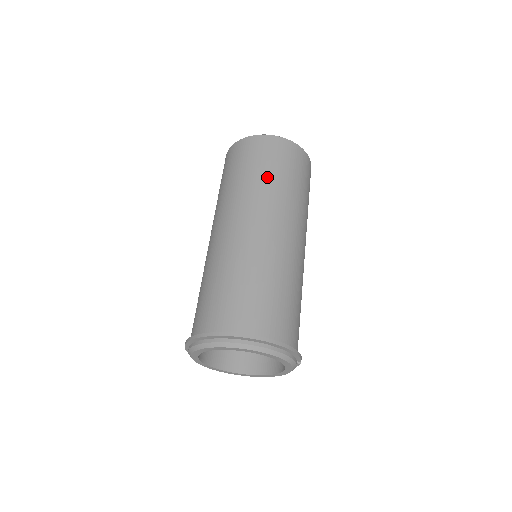
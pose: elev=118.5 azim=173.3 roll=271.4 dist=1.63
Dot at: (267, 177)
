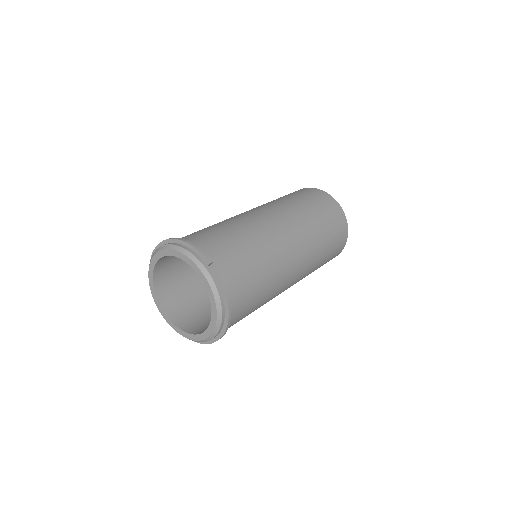
Dot at: occluded
